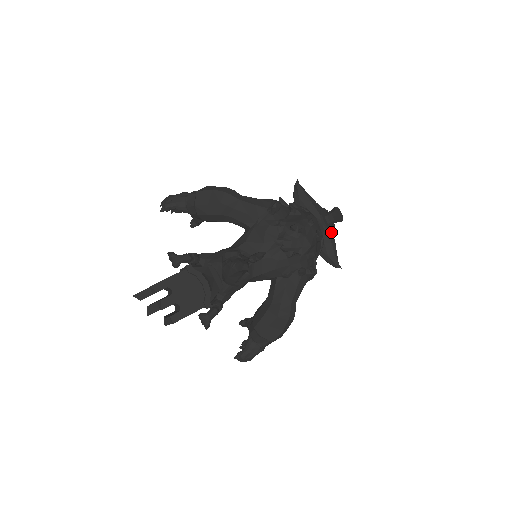
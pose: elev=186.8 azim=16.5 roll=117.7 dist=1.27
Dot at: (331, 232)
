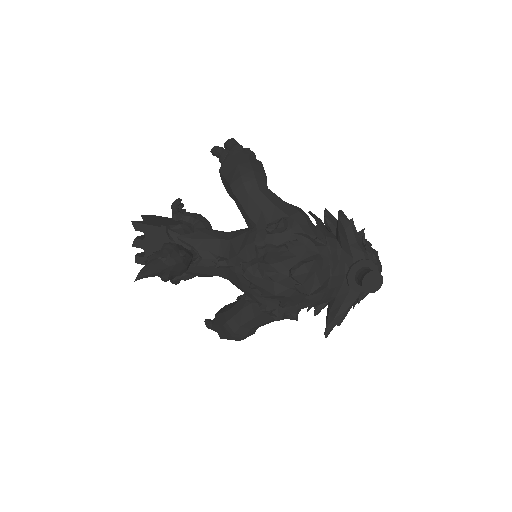
Dot at: (357, 292)
